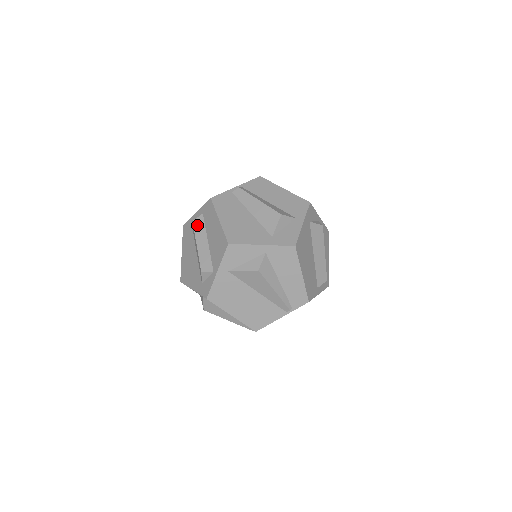
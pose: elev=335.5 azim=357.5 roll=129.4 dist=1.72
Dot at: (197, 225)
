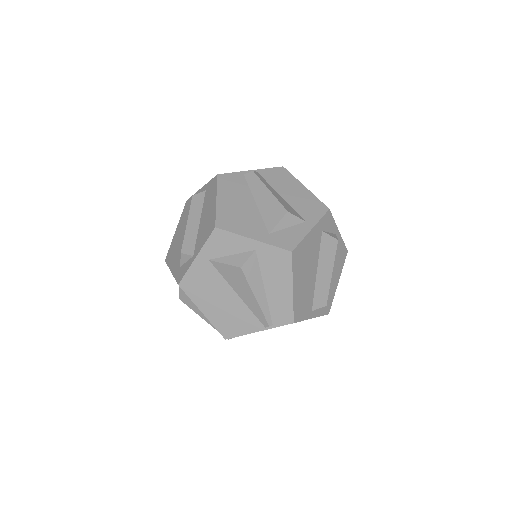
Dot at: (195, 201)
